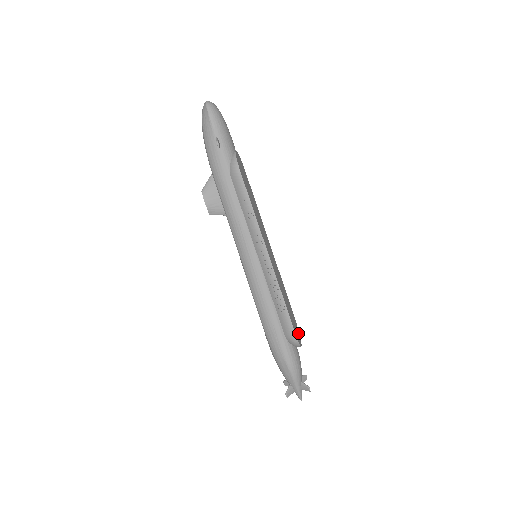
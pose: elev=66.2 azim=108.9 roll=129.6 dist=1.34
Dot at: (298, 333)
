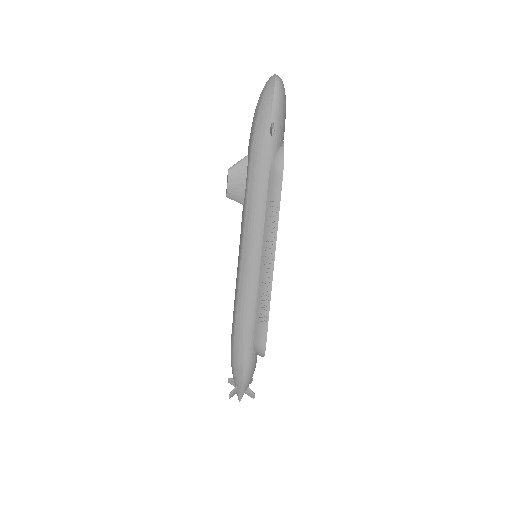
Dot at: occluded
